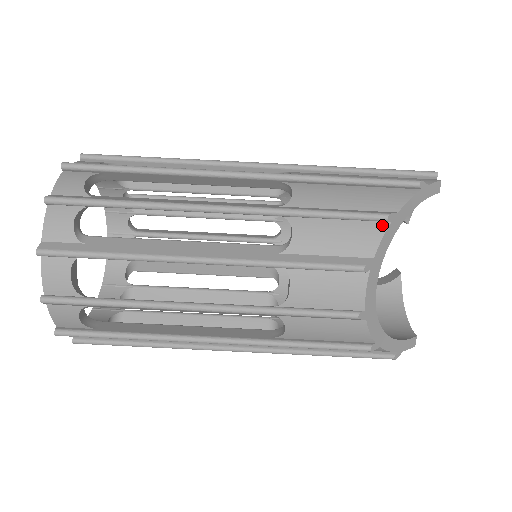
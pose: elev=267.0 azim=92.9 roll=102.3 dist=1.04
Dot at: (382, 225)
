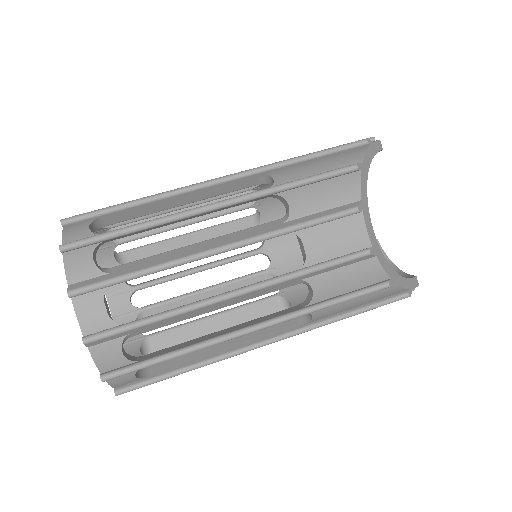
Dot at: (355, 175)
